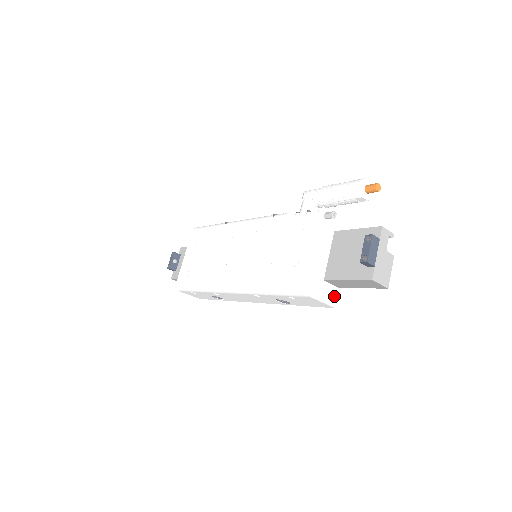
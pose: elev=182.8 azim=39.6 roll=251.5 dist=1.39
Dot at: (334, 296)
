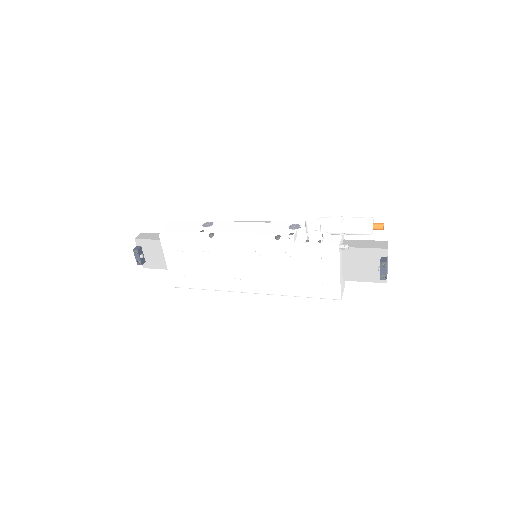
Dot at: occluded
